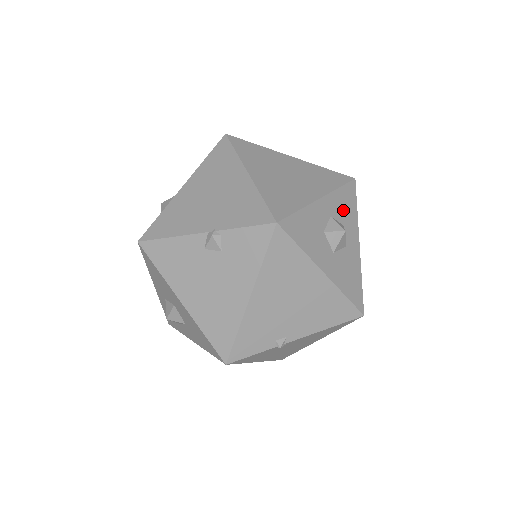
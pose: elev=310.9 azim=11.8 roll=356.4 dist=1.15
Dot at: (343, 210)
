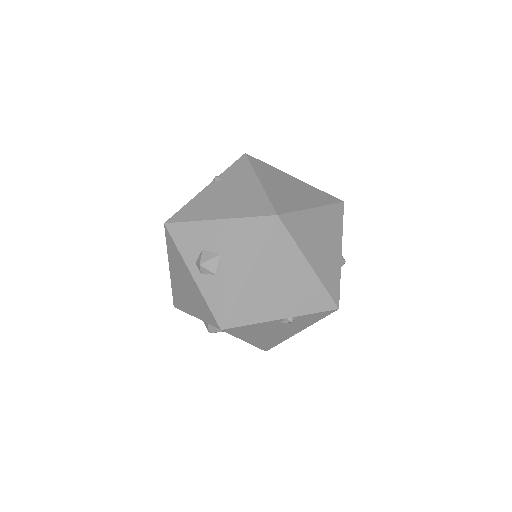
Dot at: occluded
